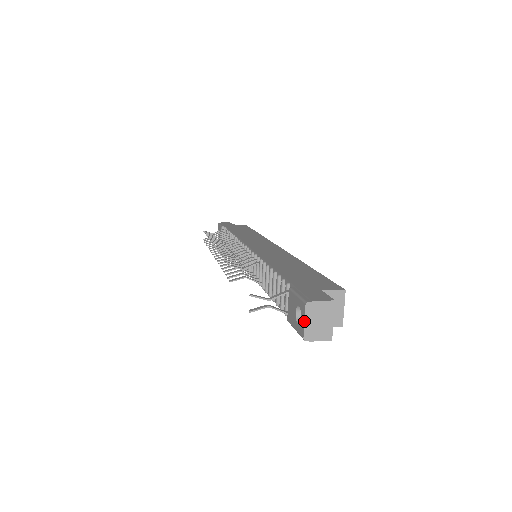
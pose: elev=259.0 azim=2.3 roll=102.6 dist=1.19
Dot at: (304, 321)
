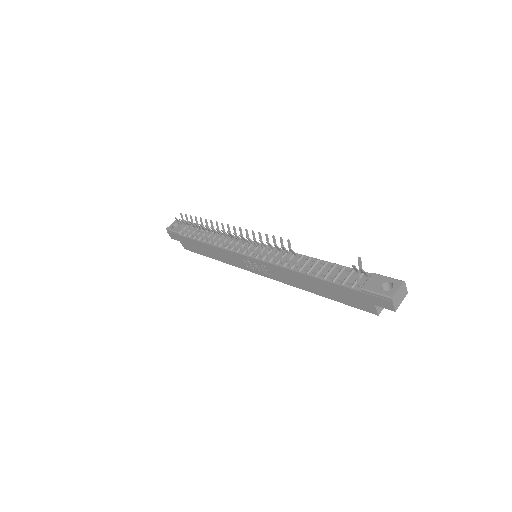
Dot at: (398, 289)
